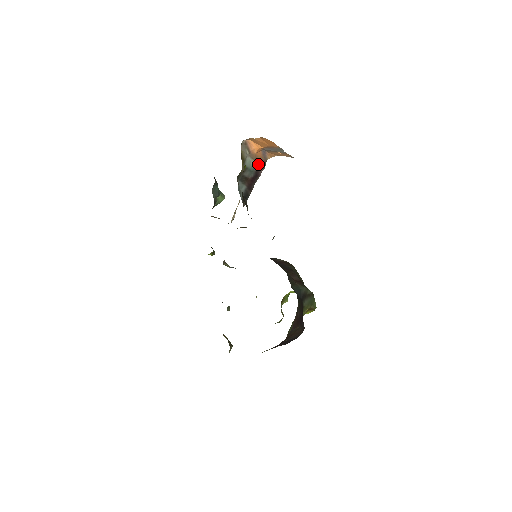
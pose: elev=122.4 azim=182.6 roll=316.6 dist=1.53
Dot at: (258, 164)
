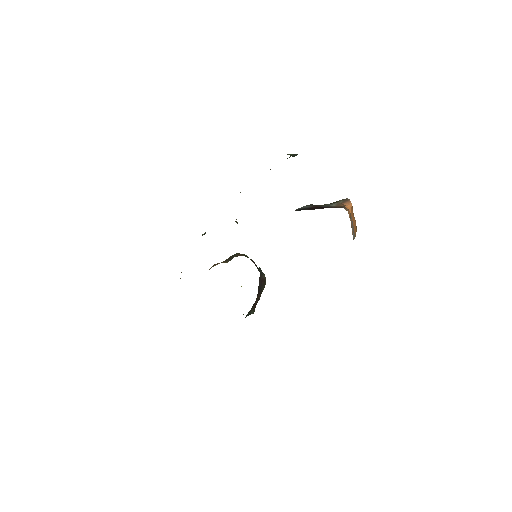
Dot at: (336, 206)
